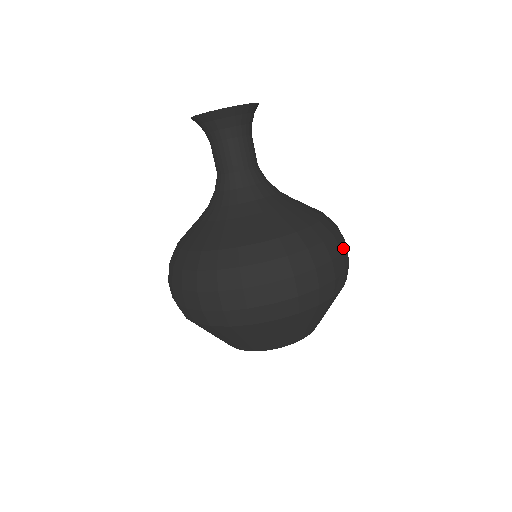
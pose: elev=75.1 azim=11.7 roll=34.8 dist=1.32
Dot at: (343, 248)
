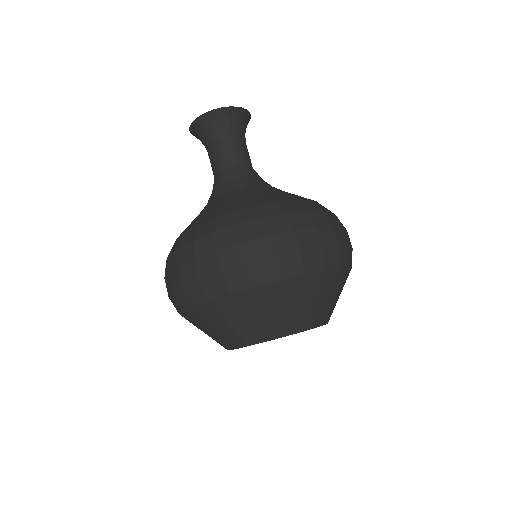
Dot at: occluded
